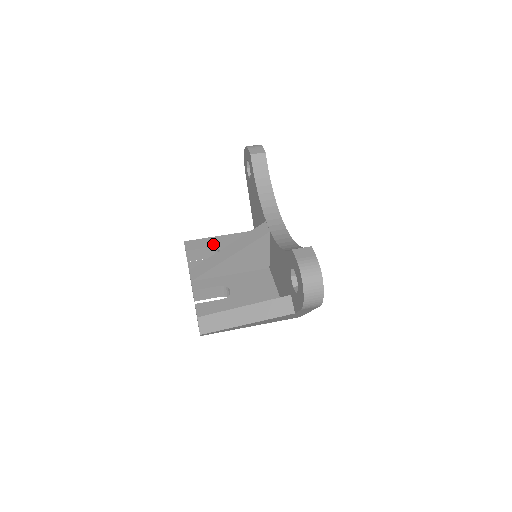
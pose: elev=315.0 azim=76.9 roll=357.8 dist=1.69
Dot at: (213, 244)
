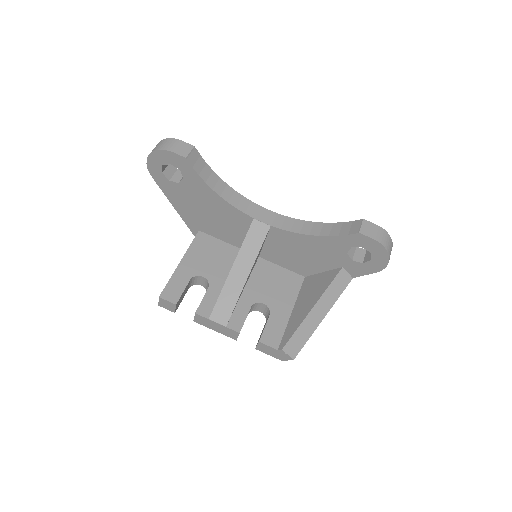
Dot at: (188, 276)
